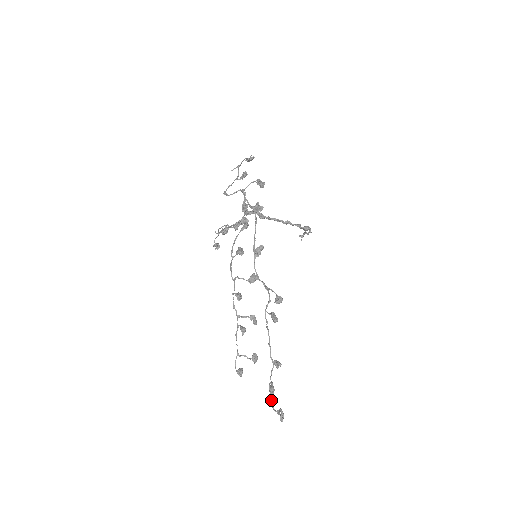
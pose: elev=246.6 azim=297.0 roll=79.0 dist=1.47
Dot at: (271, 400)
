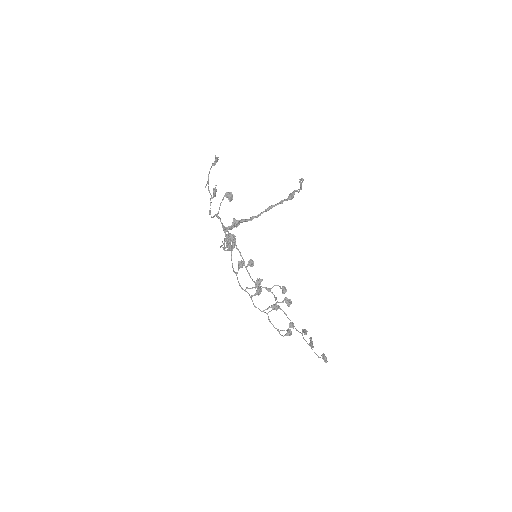
Dot at: occluded
